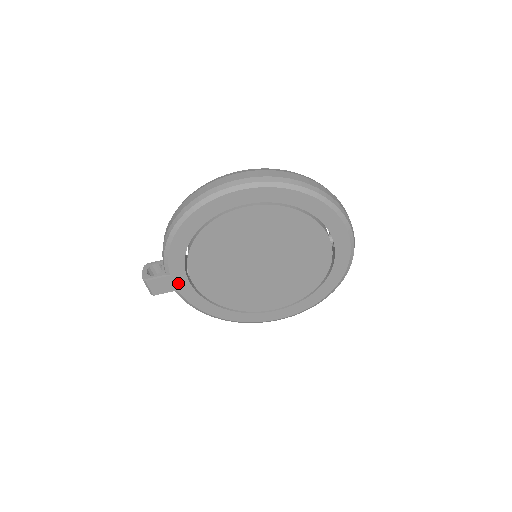
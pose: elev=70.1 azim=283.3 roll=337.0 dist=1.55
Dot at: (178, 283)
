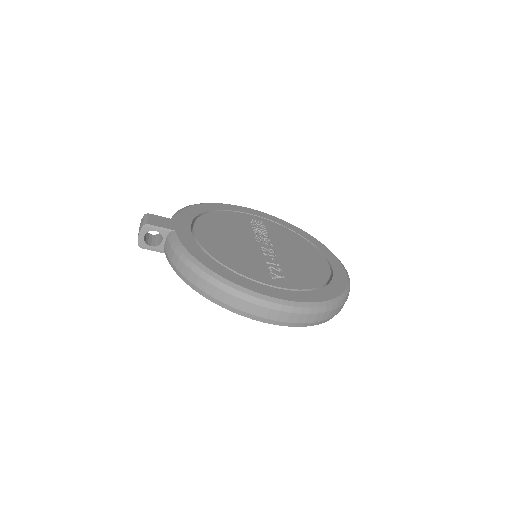
Dot at: occluded
